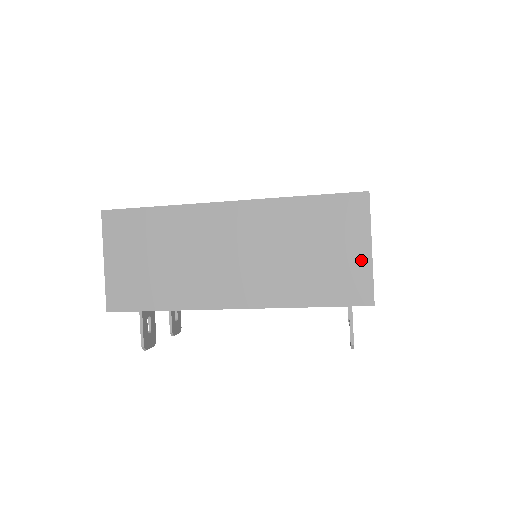
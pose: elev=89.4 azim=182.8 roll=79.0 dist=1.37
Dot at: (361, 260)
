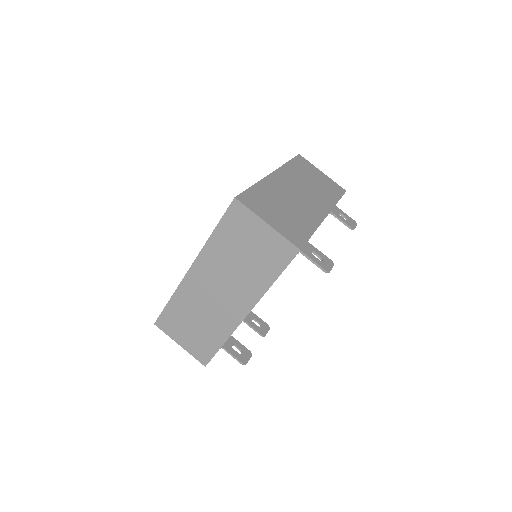
Dot at: (269, 234)
